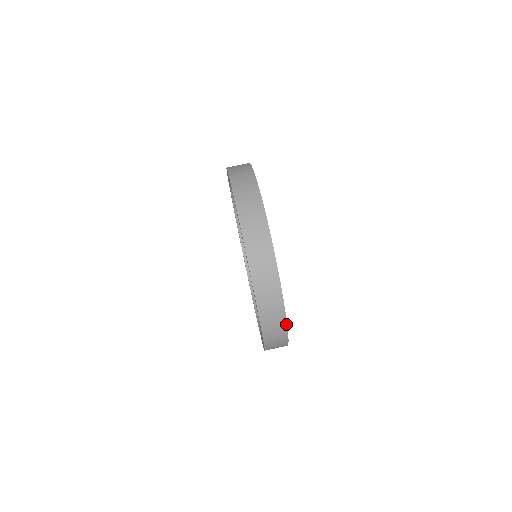
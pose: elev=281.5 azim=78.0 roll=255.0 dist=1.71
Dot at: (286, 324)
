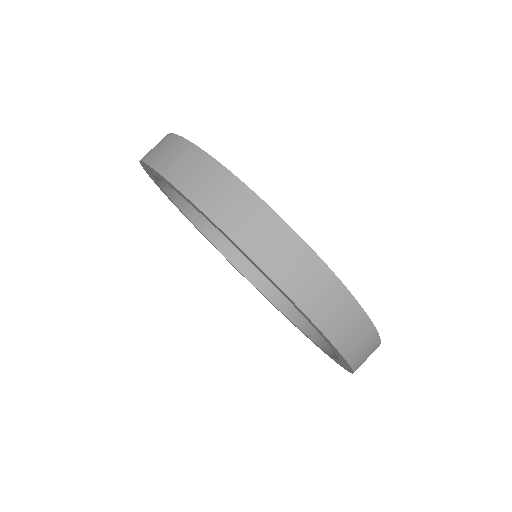
Dot at: (334, 276)
